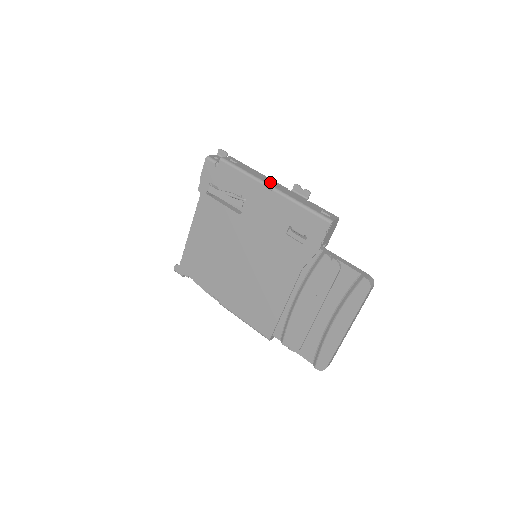
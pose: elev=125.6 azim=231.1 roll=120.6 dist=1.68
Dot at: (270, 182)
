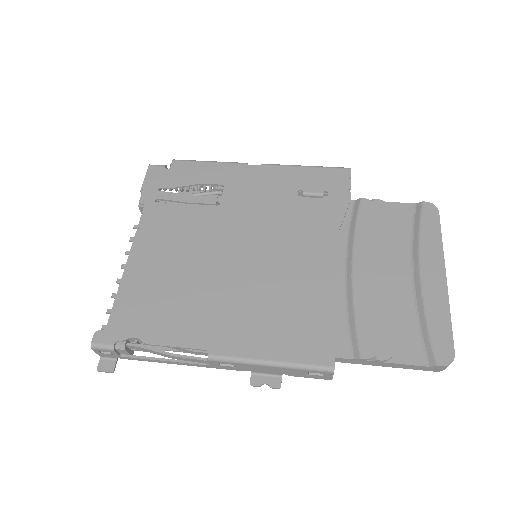
Dot at: occluded
